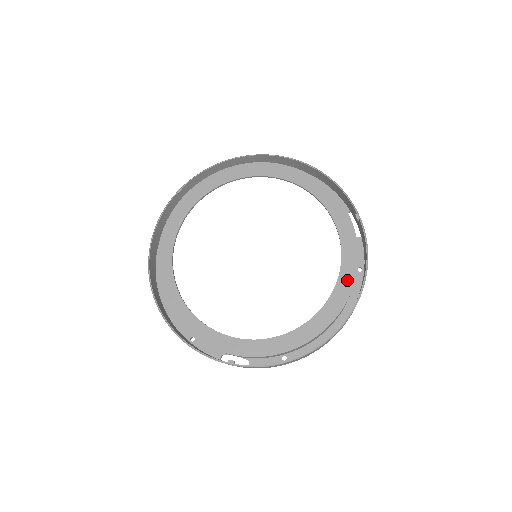
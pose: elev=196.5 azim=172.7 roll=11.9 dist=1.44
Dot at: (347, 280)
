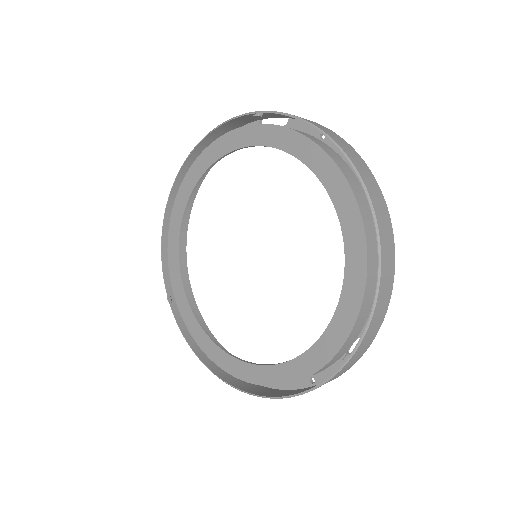
Dot at: (276, 376)
